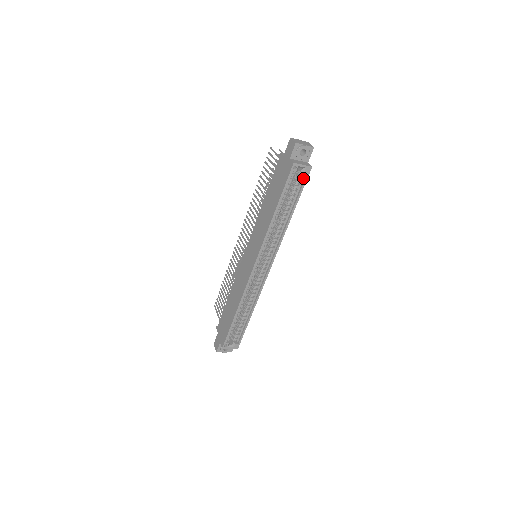
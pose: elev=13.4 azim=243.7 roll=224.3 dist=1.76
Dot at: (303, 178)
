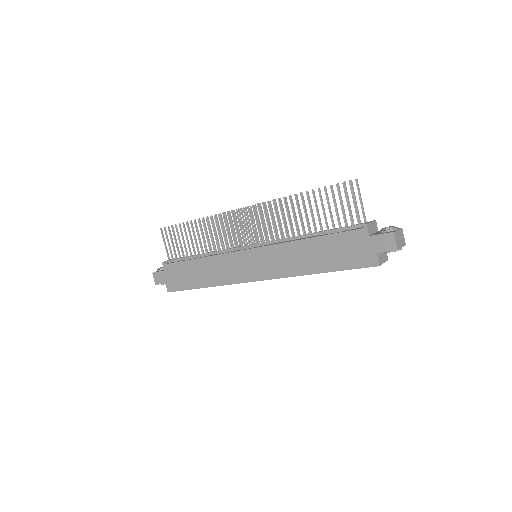
Dot at: occluded
